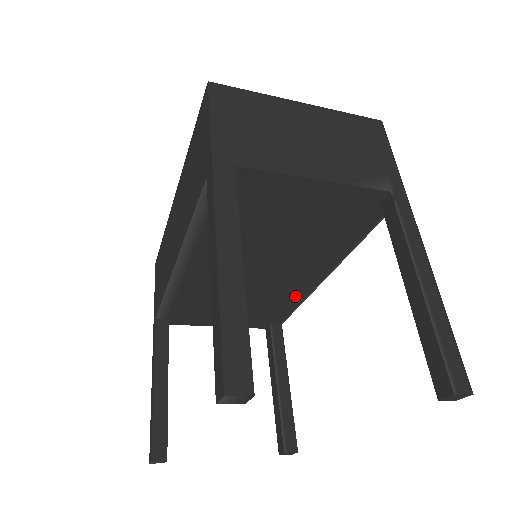
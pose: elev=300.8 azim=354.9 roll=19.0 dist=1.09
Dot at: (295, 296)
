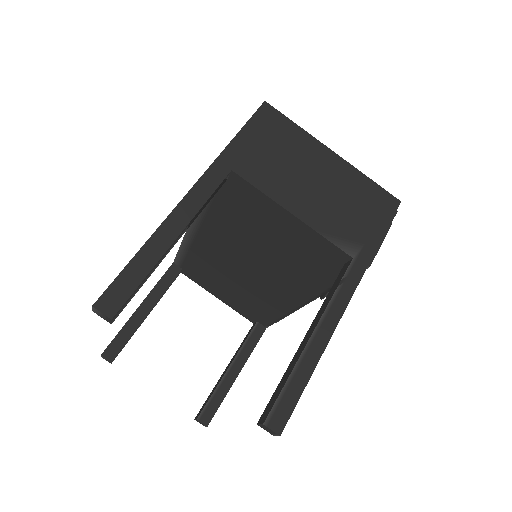
Dot at: (277, 308)
